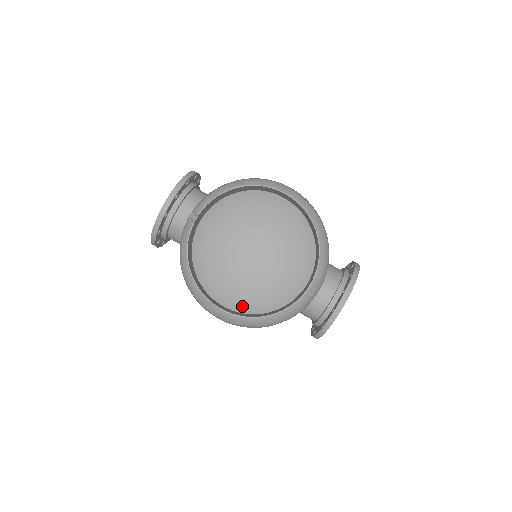
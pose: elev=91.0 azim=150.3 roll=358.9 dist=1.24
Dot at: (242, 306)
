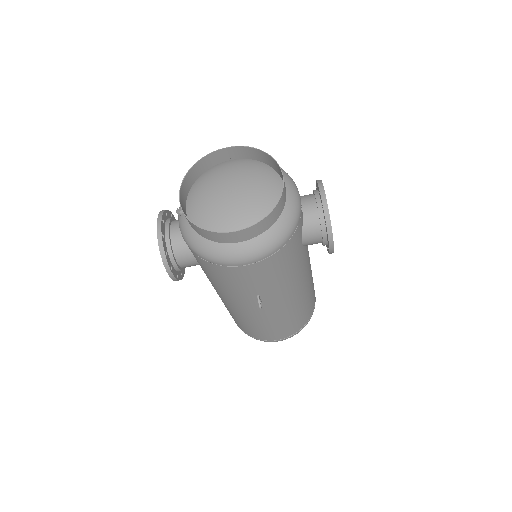
Dot at: occluded
